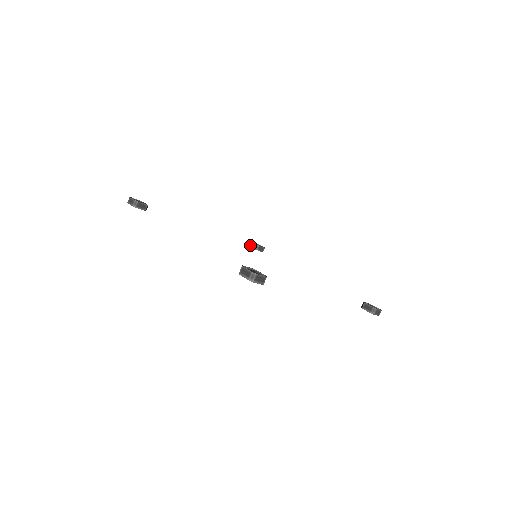
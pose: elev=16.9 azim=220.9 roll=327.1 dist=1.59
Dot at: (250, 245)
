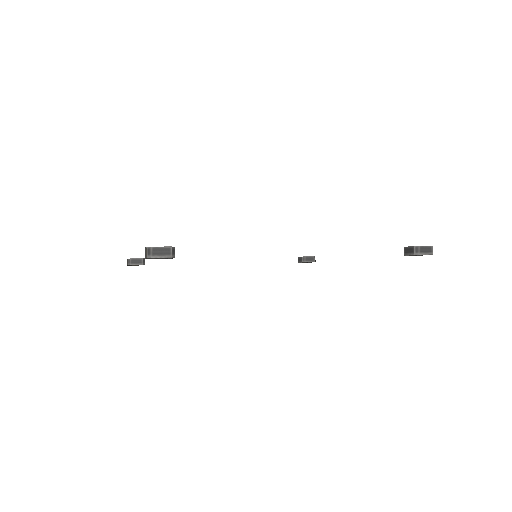
Dot at: (298, 261)
